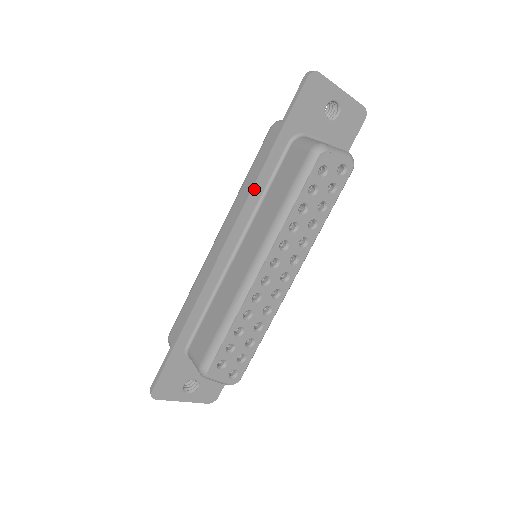
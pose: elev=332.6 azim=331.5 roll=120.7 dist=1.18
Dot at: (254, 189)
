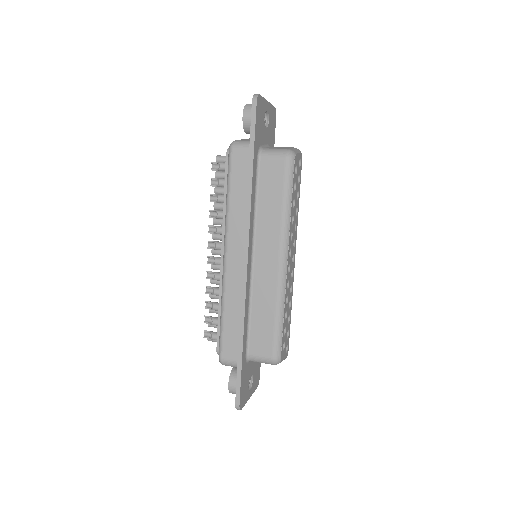
Dot at: (251, 206)
